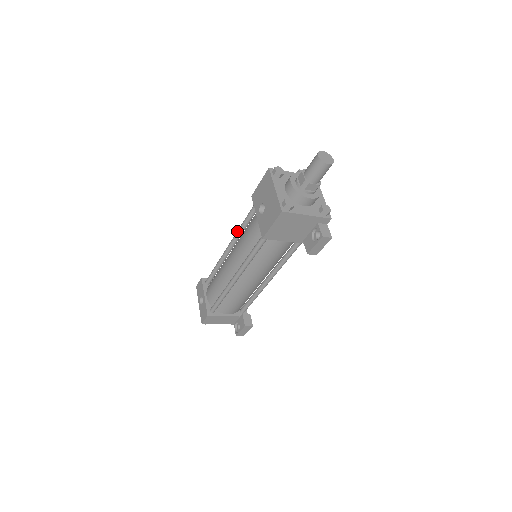
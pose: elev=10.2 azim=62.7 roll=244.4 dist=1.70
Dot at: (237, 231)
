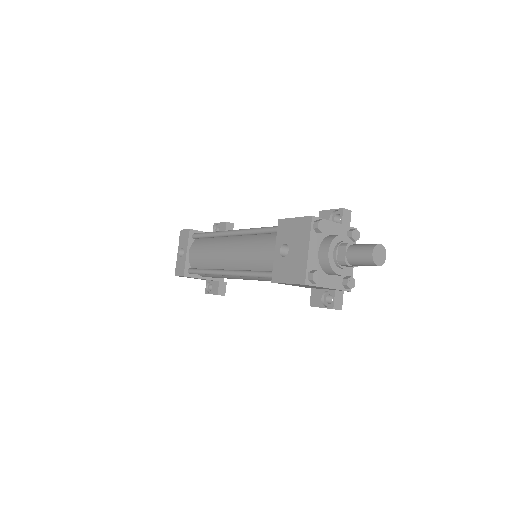
Dot at: (247, 230)
